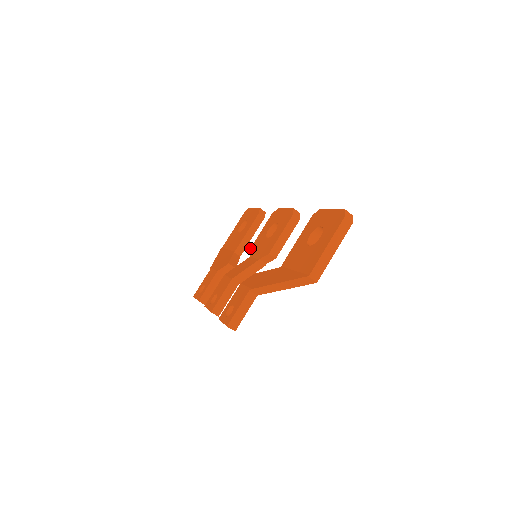
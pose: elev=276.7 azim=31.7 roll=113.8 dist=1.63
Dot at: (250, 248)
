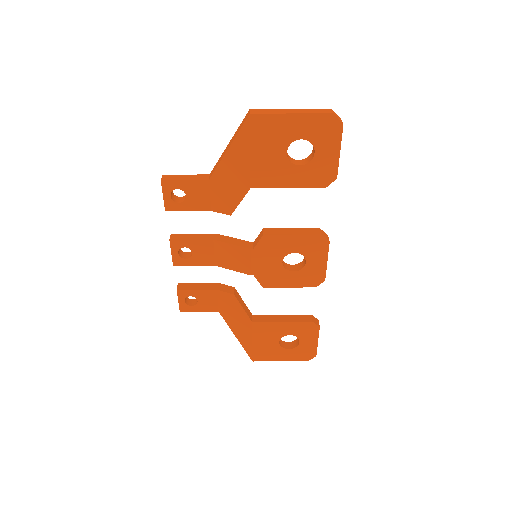
Dot at: occluded
